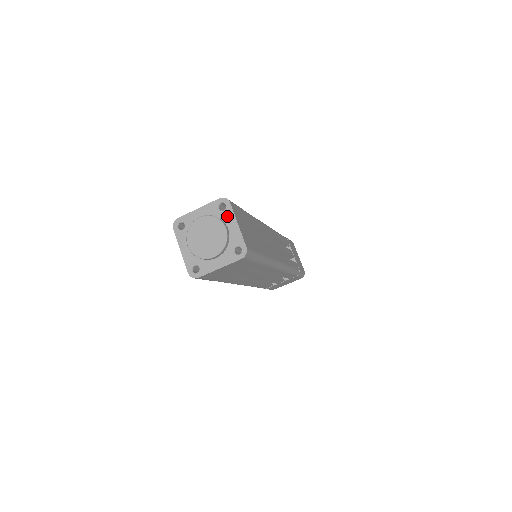
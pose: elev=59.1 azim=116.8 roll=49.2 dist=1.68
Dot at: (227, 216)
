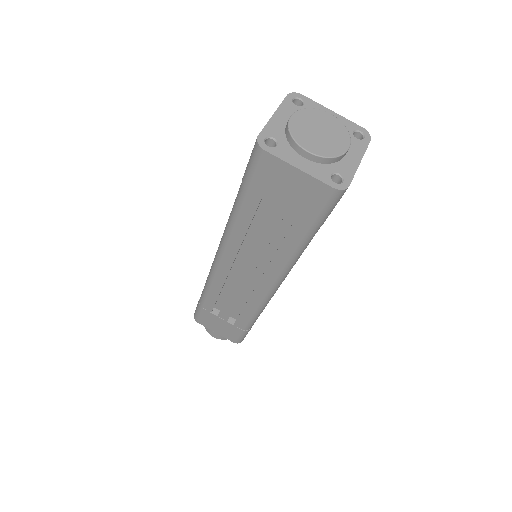
Dot at: (356, 145)
